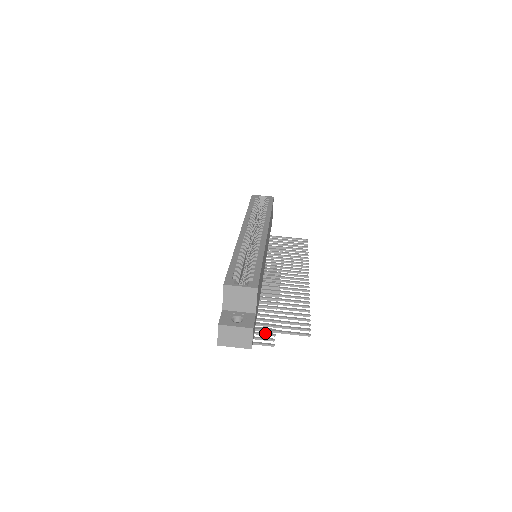
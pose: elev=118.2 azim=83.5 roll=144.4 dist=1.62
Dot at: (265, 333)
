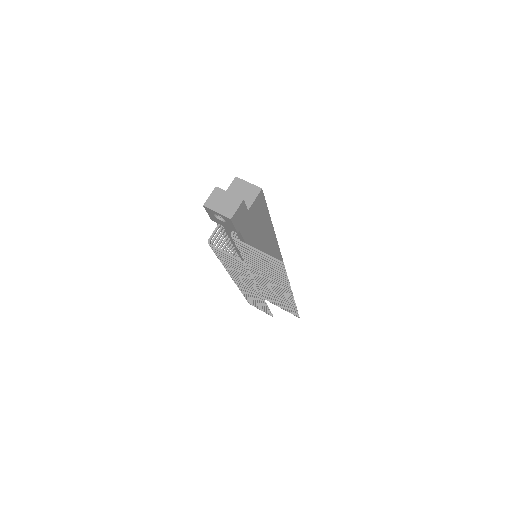
Dot at: occluded
